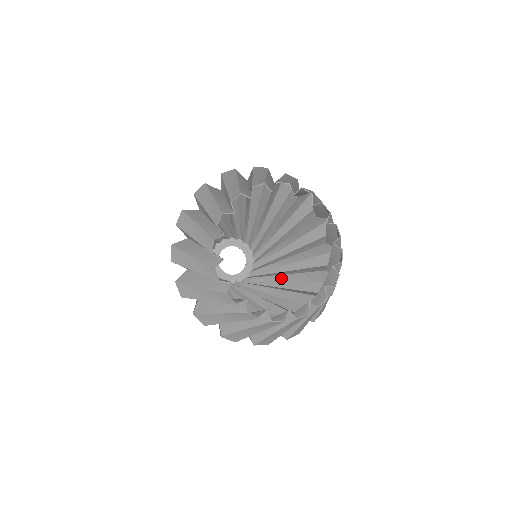
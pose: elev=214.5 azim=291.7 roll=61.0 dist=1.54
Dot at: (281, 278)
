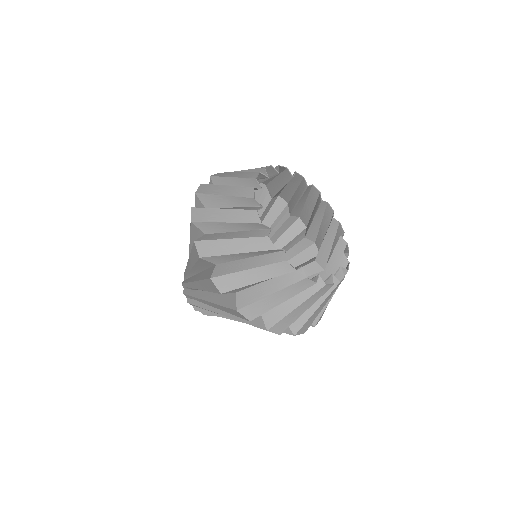
Dot at: occluded
